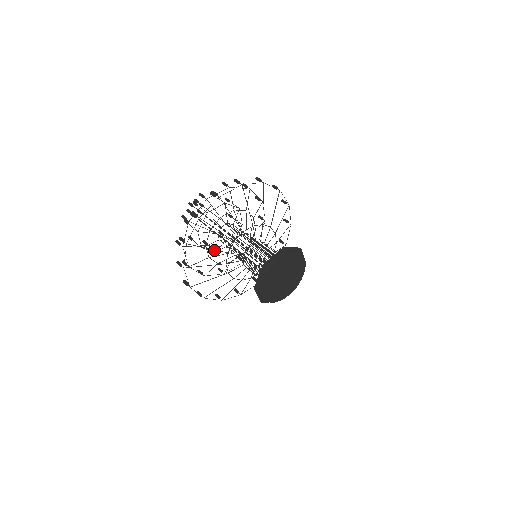
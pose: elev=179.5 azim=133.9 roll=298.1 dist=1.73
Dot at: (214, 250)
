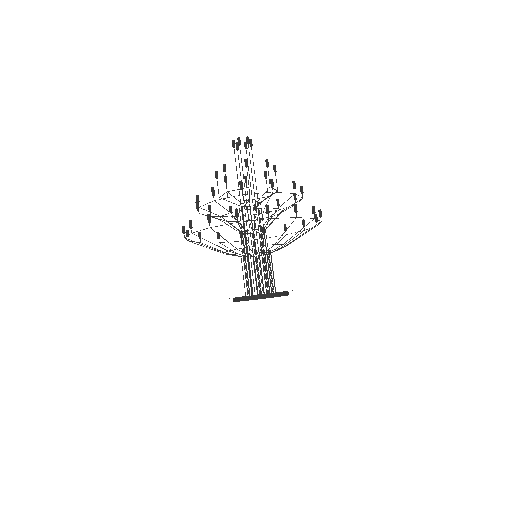
Dot at: occluded
